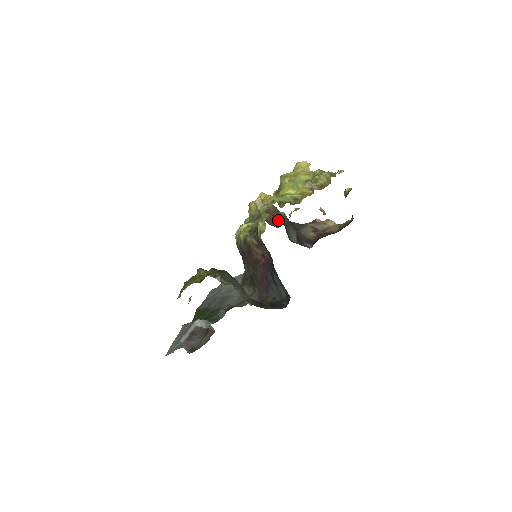
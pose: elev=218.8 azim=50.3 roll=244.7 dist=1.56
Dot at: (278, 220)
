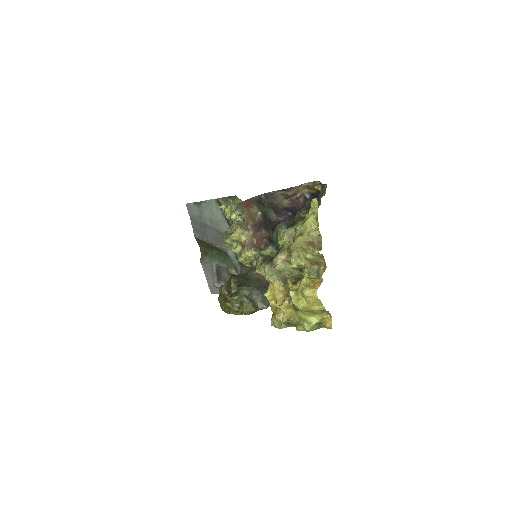
Dot at: (260, 229)
